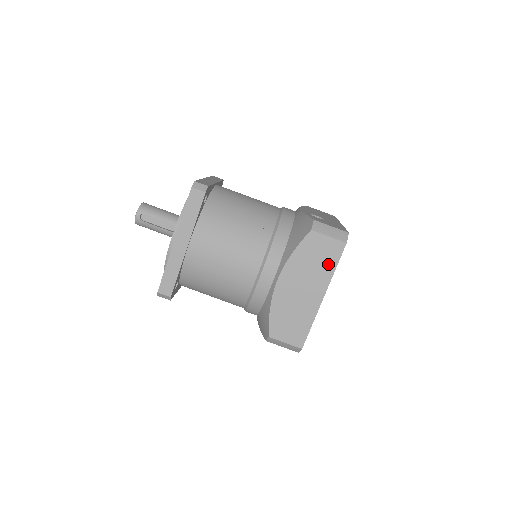
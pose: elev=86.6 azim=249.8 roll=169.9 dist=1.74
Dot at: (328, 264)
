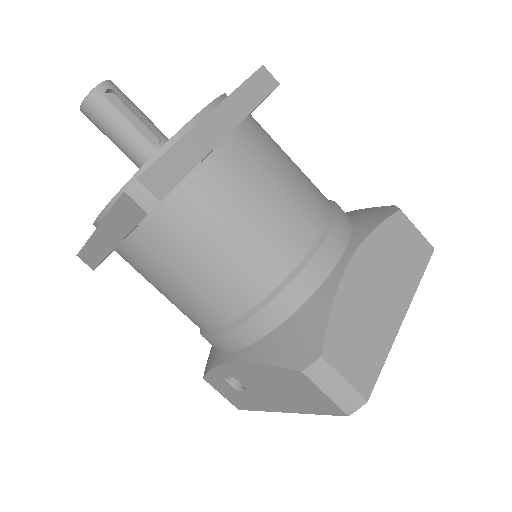
Dot at: (414, 266)
